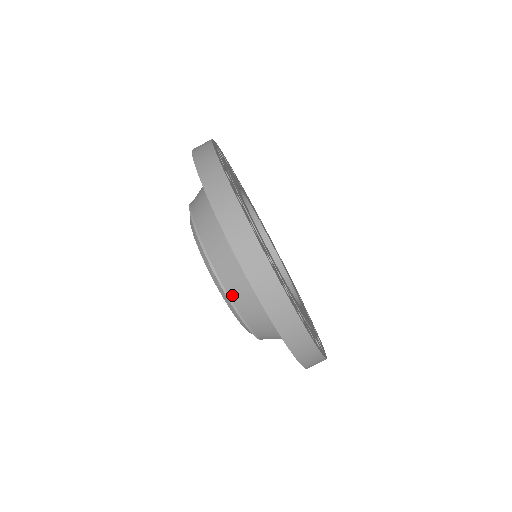
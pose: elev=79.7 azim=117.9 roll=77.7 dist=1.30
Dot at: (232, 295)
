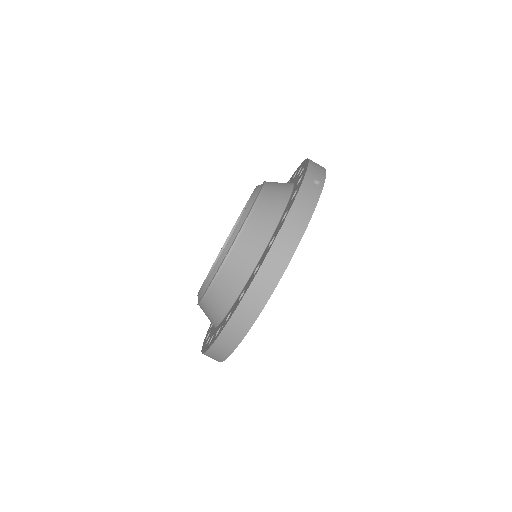
Dot at: (204, 304)
